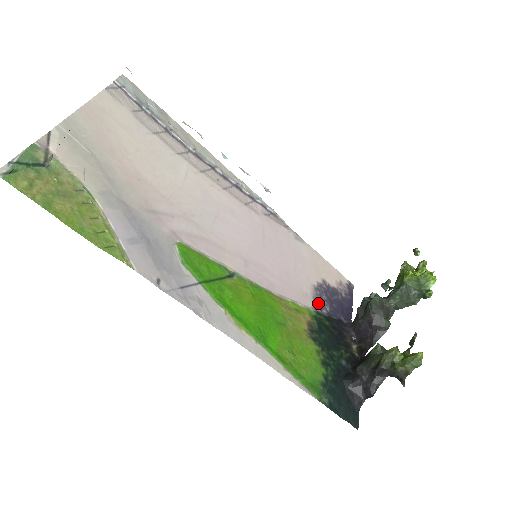
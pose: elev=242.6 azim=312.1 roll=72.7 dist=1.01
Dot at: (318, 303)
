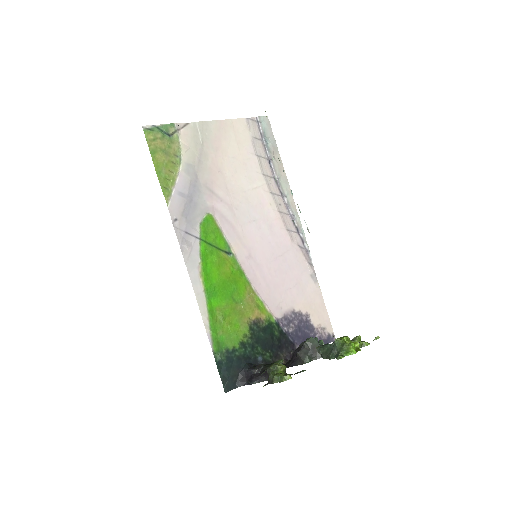
Dot at: (285, 320)
